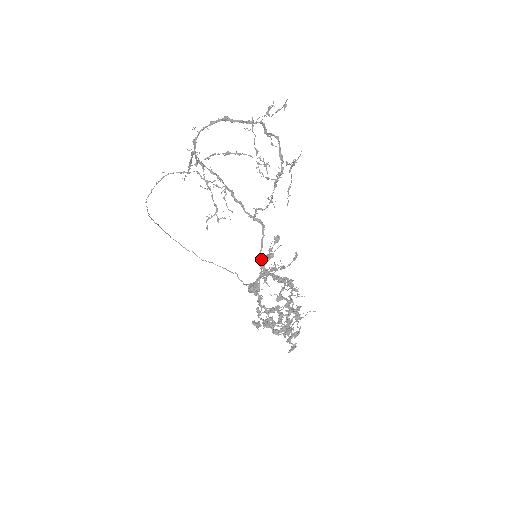
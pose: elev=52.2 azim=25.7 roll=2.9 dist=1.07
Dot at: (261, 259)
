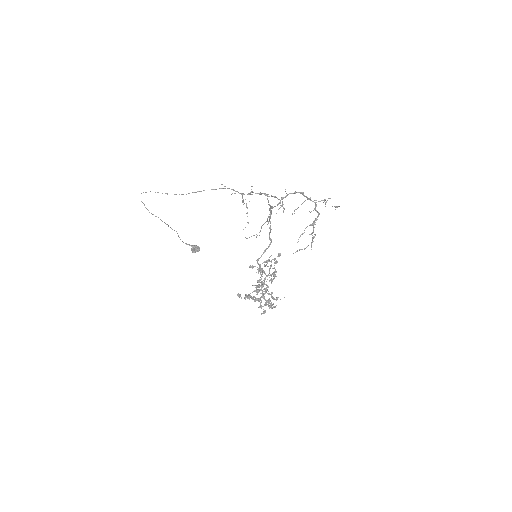
Dot at: occluded
